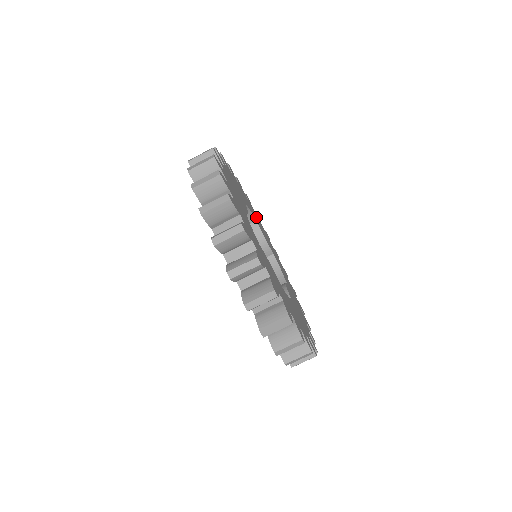
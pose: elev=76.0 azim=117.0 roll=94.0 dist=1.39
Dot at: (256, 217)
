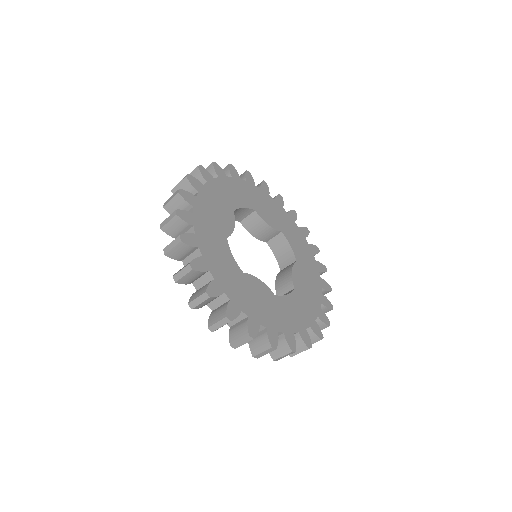
Dot at: (258, 198)
